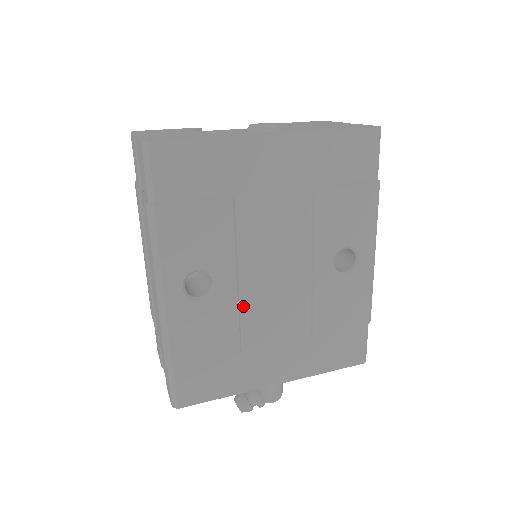
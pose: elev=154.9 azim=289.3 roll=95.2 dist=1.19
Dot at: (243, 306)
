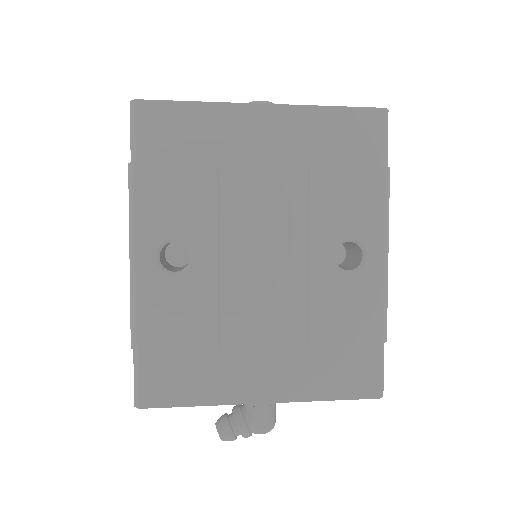
Dot at: (224, 291)
